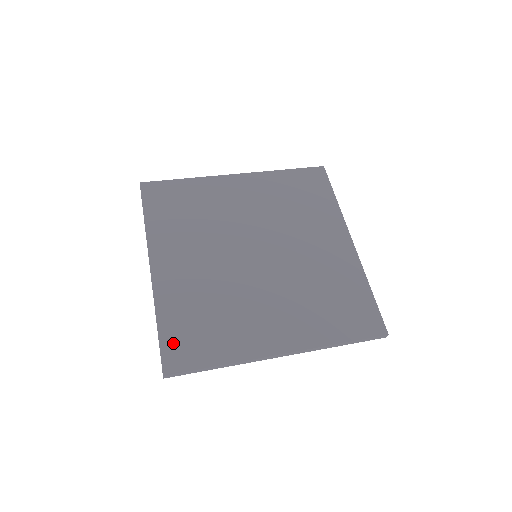
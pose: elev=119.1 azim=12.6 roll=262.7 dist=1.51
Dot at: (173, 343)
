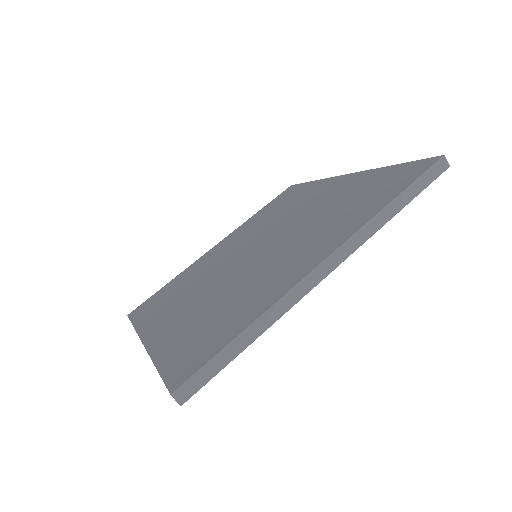
Dot at: (178, 362)
